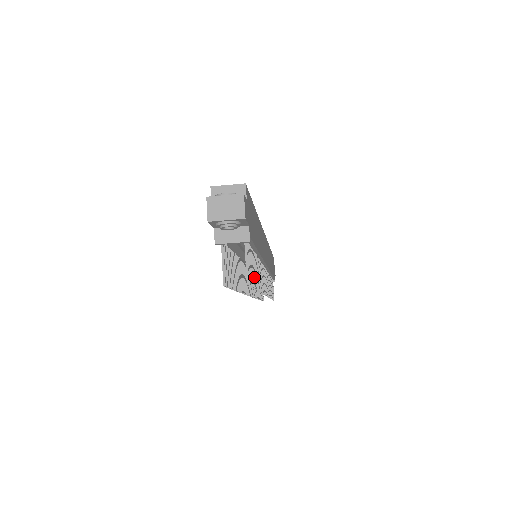
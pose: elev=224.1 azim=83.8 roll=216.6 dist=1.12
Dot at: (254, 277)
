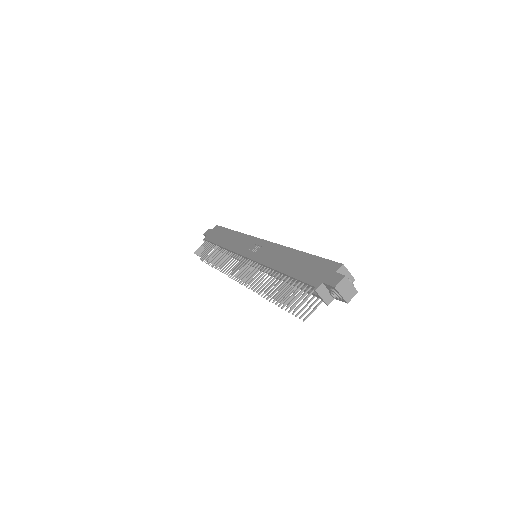
Dot at: occluded
